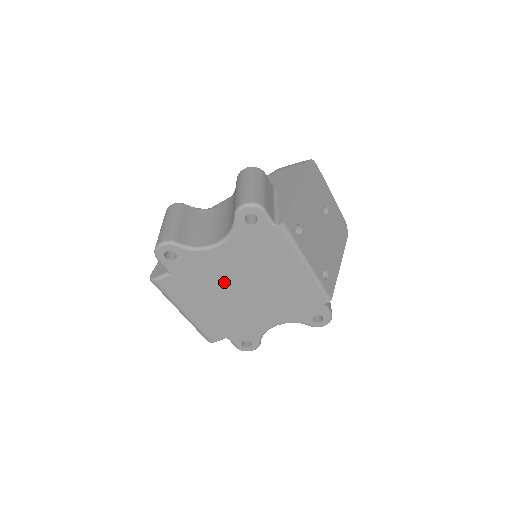
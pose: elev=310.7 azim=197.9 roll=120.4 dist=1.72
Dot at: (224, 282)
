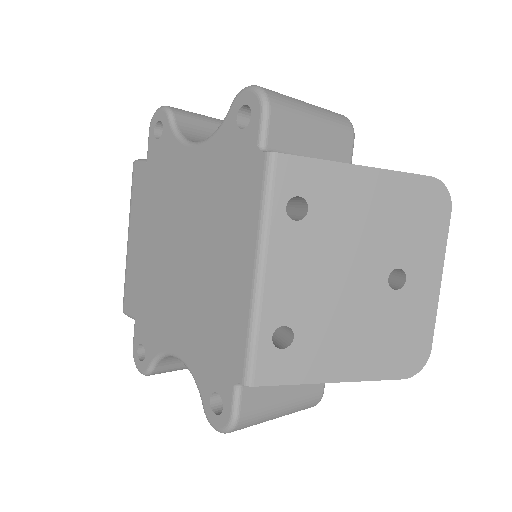
Dot at: (173, 217)
